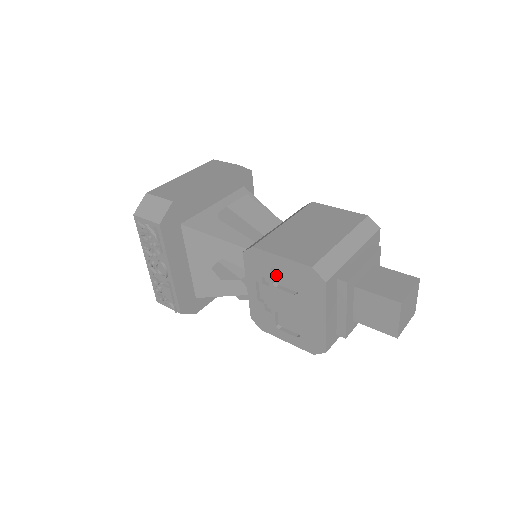
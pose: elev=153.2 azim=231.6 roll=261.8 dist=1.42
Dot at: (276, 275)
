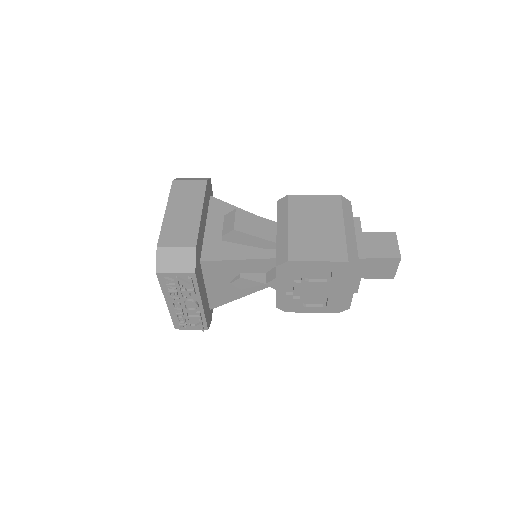
Dot at: (307, 273)
